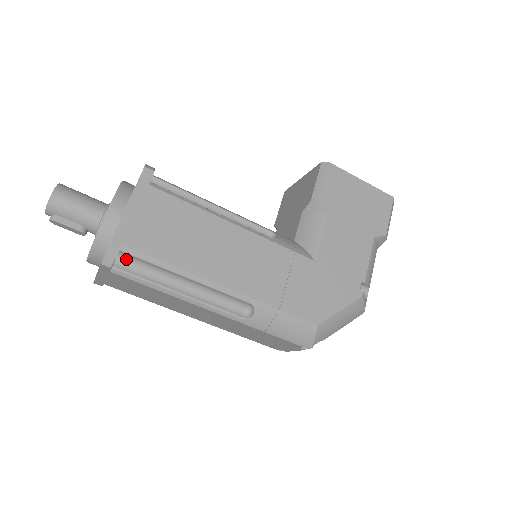
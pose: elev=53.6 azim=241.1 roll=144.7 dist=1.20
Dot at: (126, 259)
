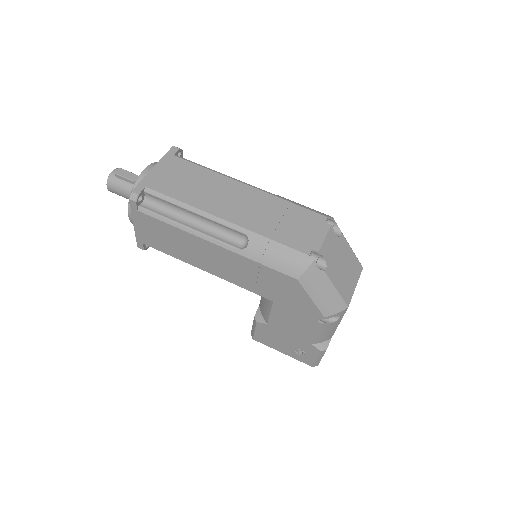
Dot at: occluded
